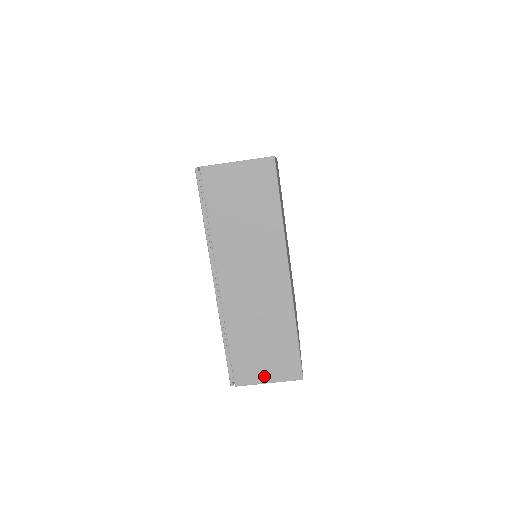
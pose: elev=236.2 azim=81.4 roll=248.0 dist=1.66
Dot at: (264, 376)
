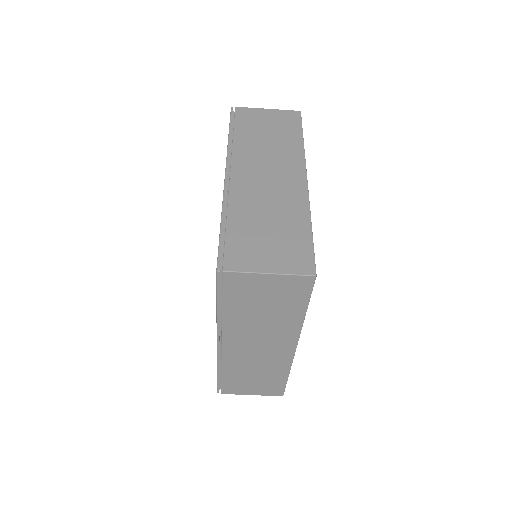
Dot at: (249, 392)
